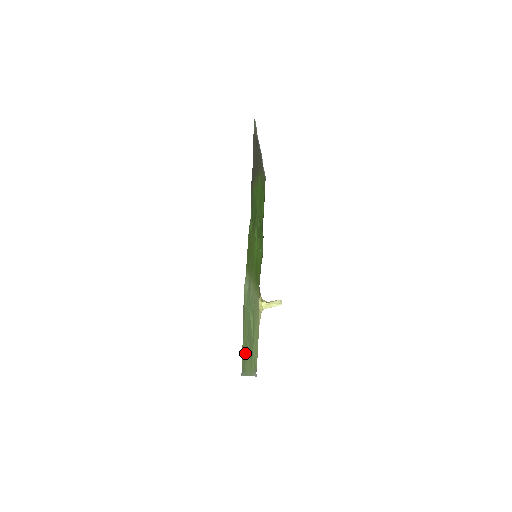
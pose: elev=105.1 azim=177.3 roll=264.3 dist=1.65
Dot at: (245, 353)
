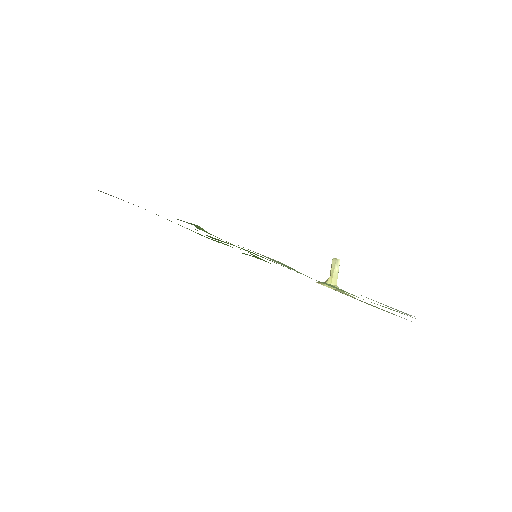
Dot at: occluded
